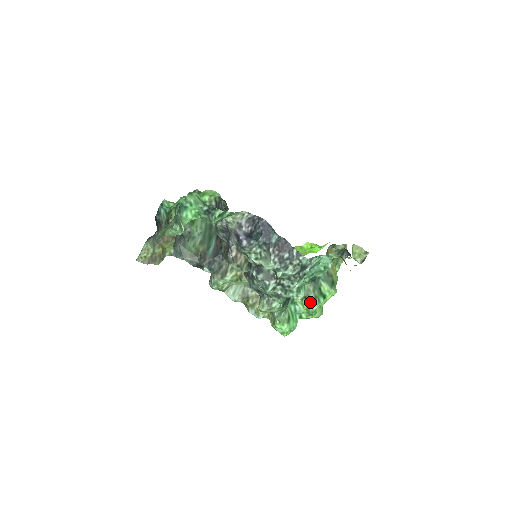
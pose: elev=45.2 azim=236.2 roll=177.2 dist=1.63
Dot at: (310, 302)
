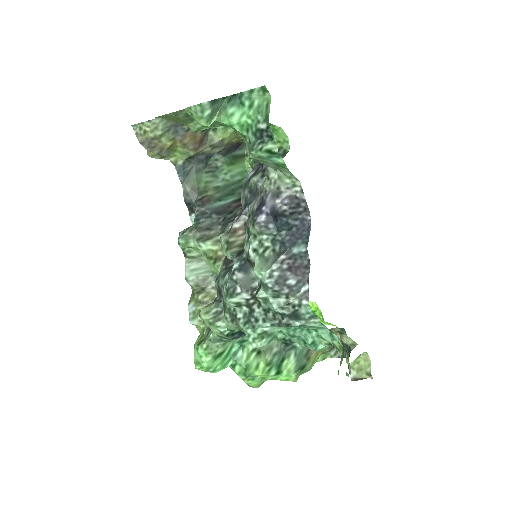
Dot at: (259, 362)
